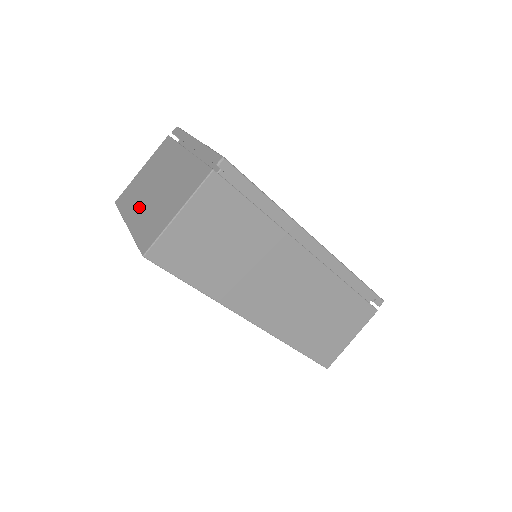
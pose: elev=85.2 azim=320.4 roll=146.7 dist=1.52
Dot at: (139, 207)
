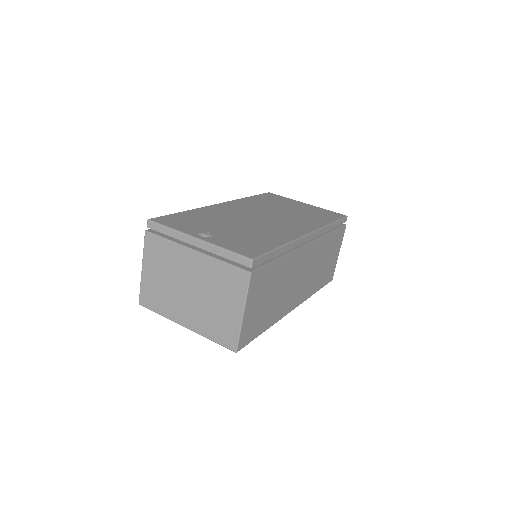
Dot at: (183, 309)
